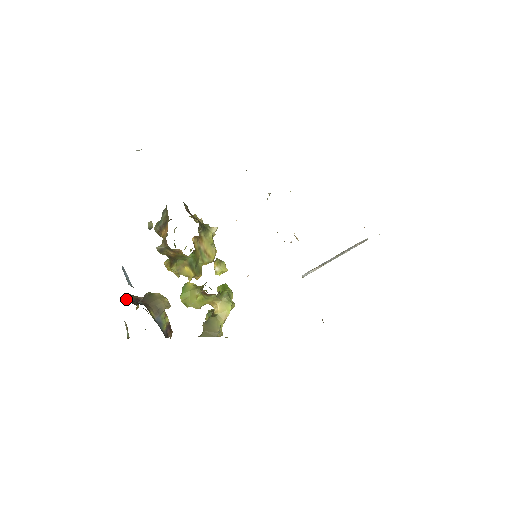
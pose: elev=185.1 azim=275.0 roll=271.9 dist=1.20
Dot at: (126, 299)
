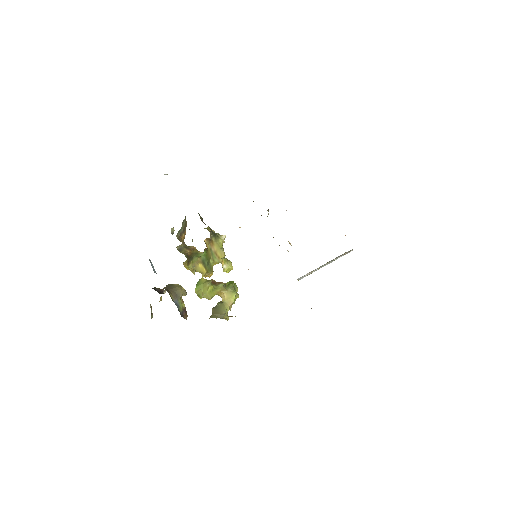
Dot at: occluded
